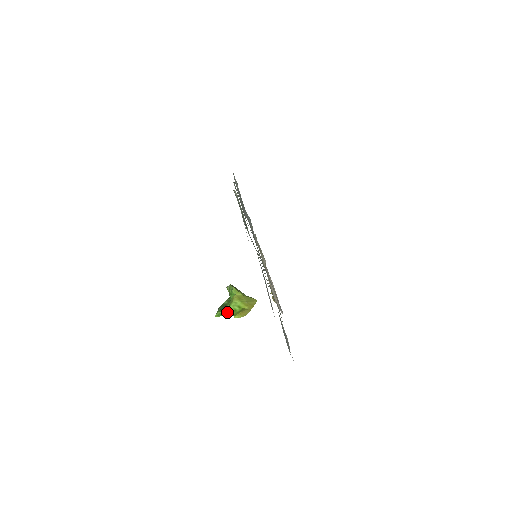
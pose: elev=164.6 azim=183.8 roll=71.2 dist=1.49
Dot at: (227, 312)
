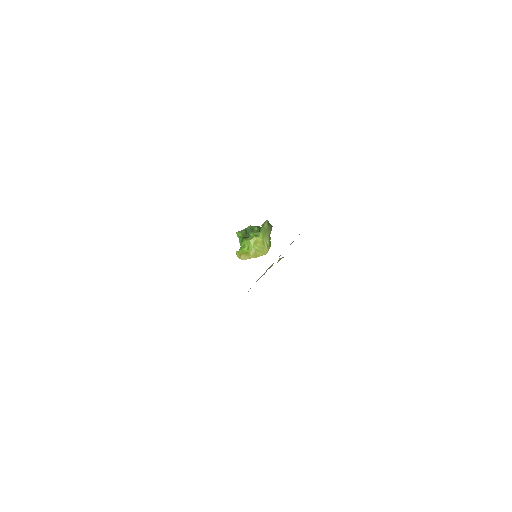
Dot at: (242, 240)
